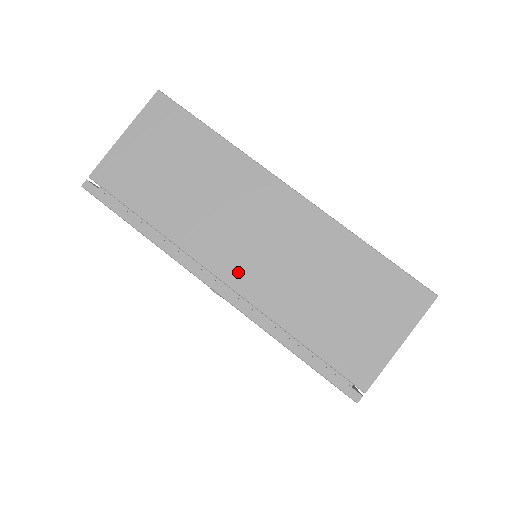
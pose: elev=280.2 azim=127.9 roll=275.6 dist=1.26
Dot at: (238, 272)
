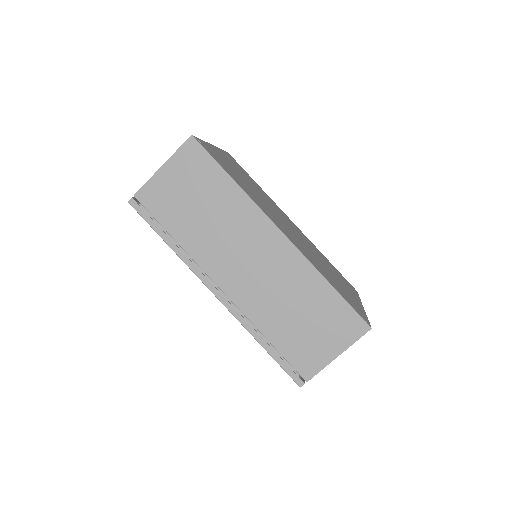
Dot at: (233, 285)
